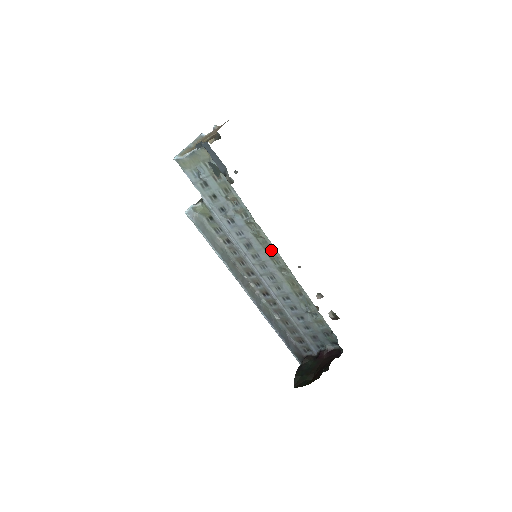
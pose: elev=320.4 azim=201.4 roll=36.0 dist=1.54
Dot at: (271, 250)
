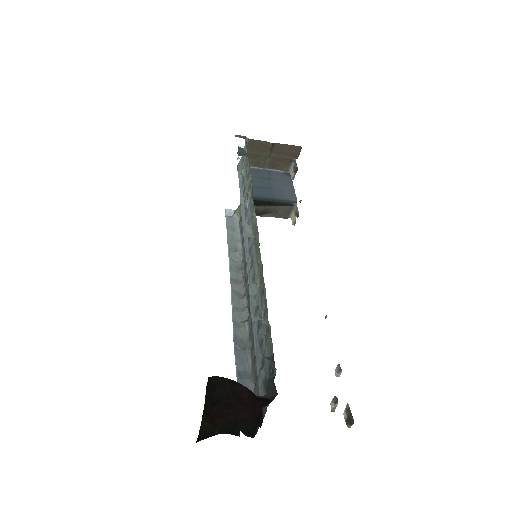
Dot at: (257, 233)
